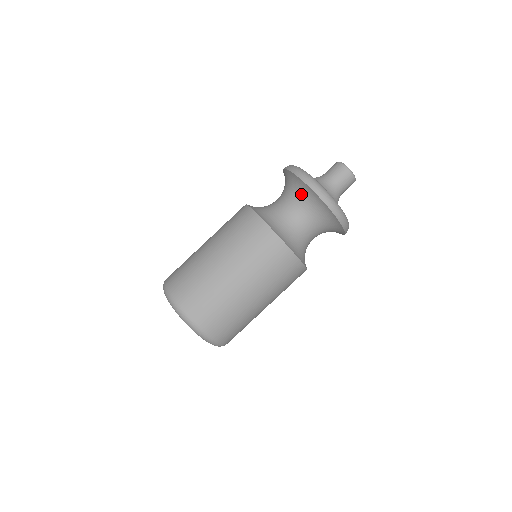
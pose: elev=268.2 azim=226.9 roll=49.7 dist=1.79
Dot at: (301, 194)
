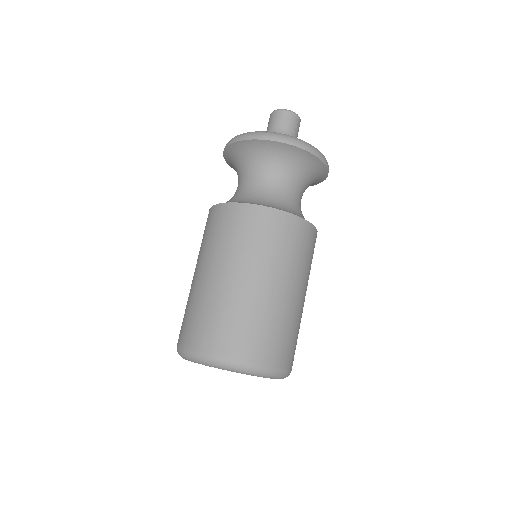
Dot at: (235, 164)
